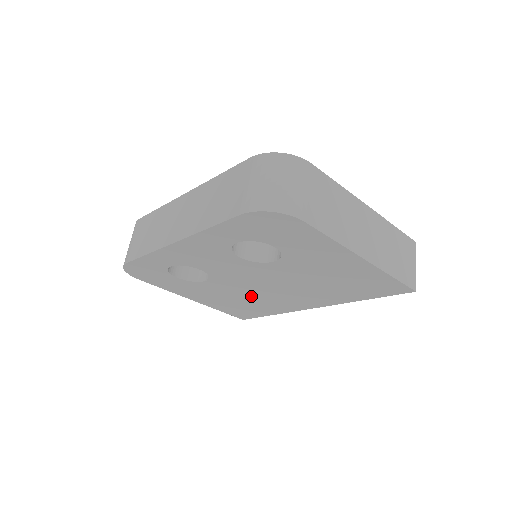
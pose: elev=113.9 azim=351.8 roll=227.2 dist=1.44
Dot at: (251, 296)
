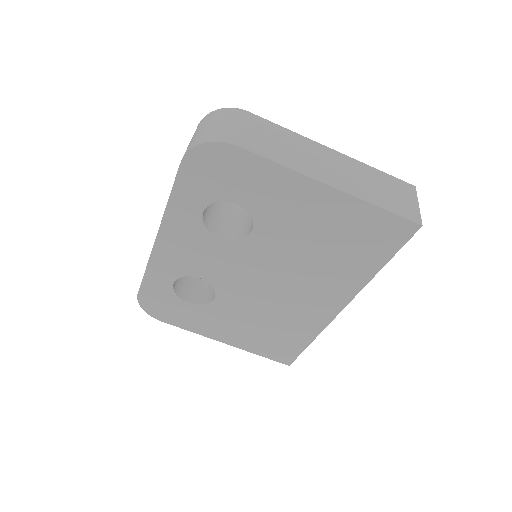
Dot at: (269, 311)
